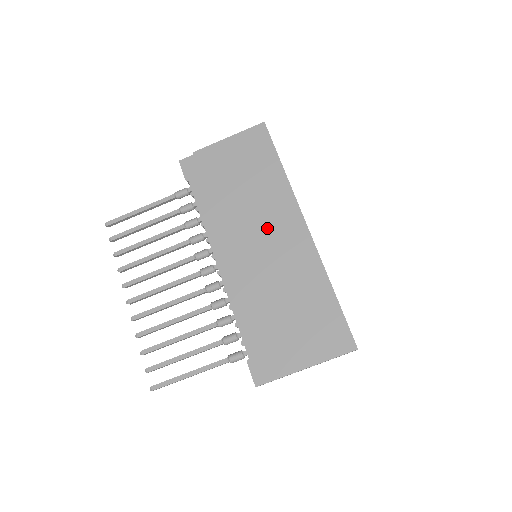
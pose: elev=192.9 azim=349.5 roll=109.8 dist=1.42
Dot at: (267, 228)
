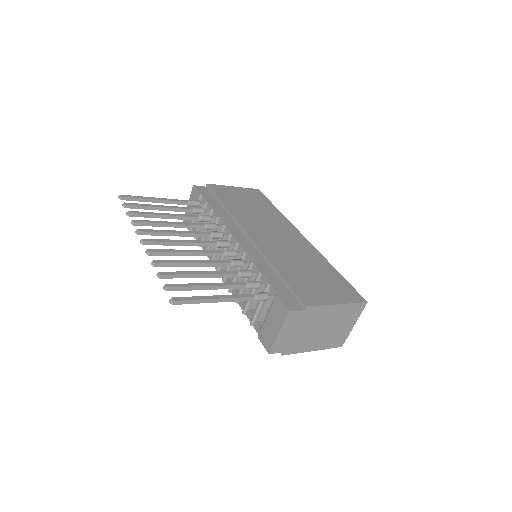
Dot at: (274, 229)
